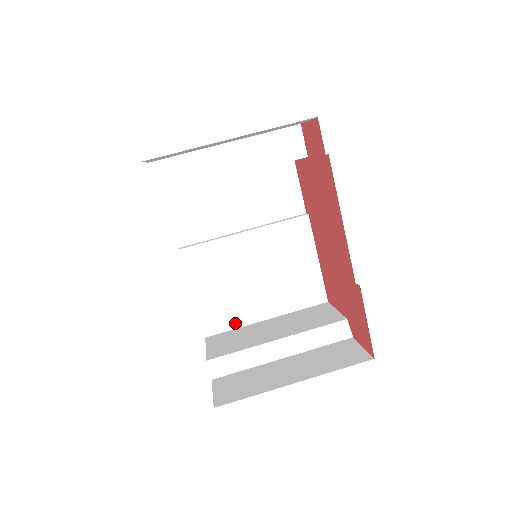
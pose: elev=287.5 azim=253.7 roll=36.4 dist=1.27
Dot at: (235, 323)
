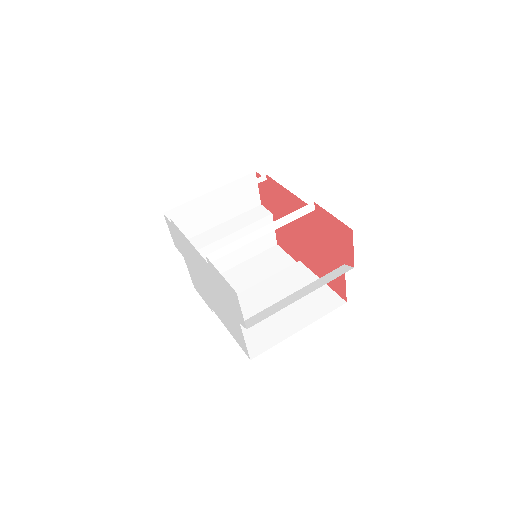
Dot at: (273, 341)
